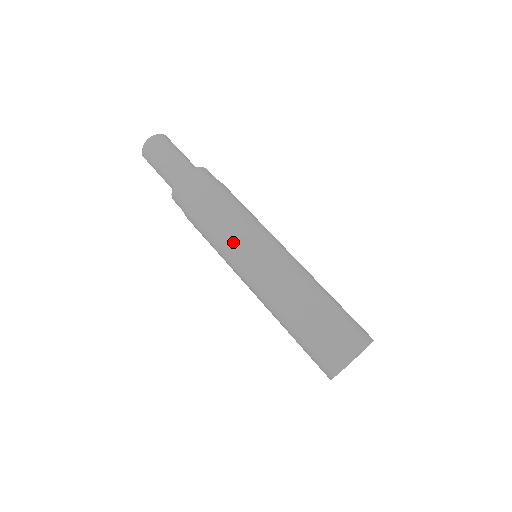
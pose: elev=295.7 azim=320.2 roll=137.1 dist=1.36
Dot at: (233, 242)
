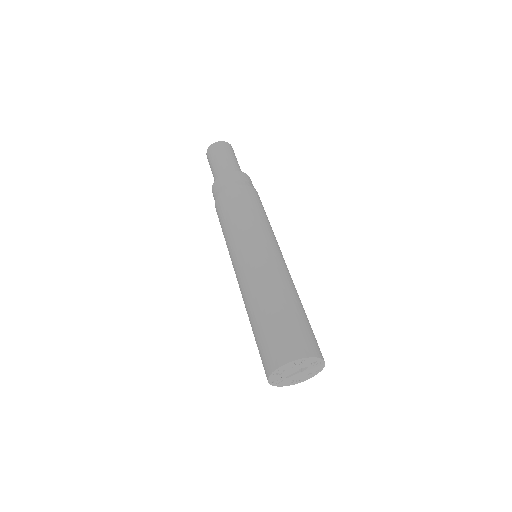
Dot at: (262, 227)
